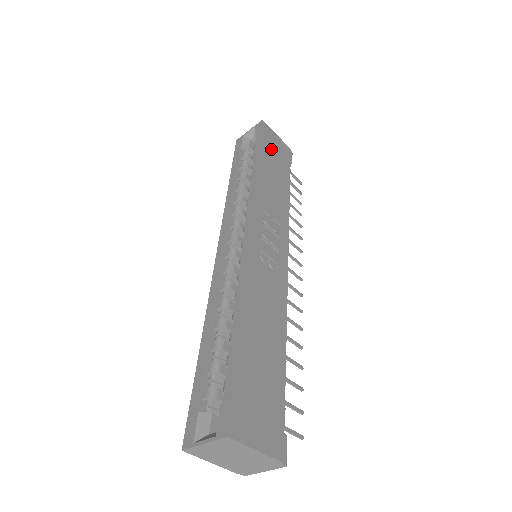
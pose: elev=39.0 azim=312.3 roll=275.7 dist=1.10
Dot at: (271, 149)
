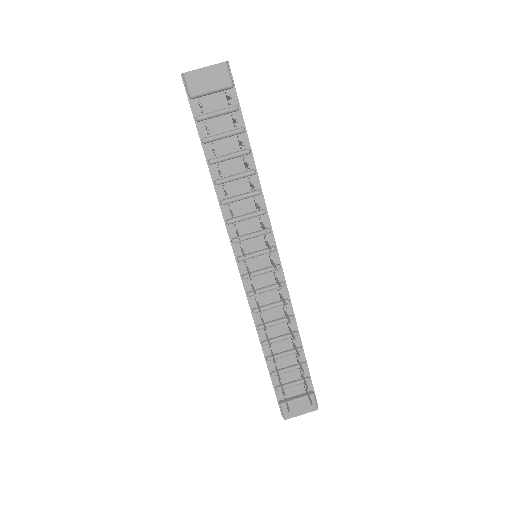
Dot at: occluded
